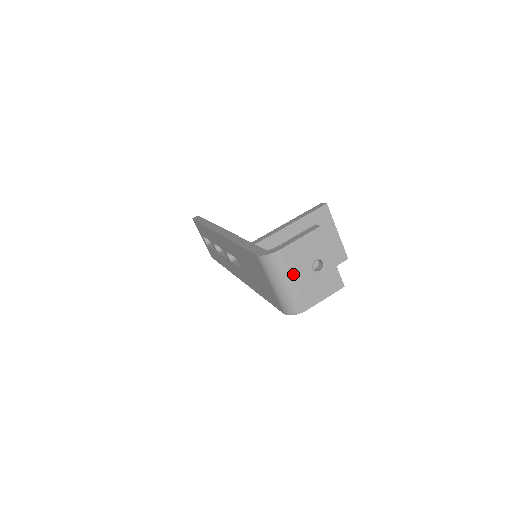
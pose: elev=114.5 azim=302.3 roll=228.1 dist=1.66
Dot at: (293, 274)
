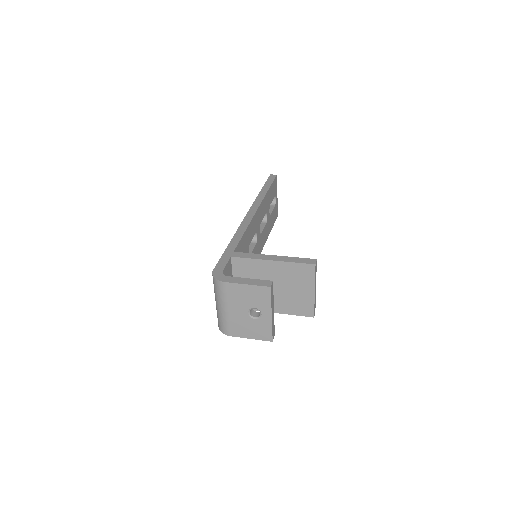
Dot at: (229, 305)
